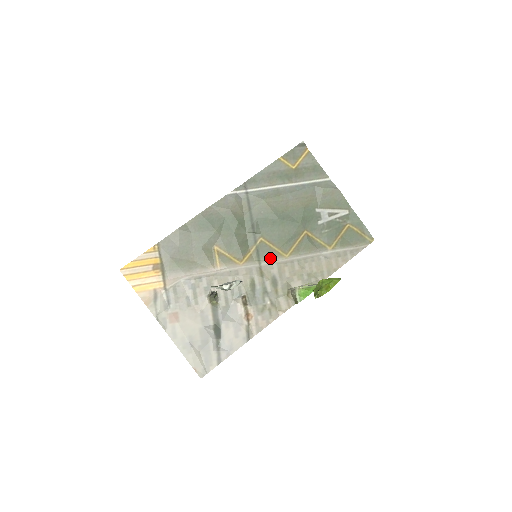
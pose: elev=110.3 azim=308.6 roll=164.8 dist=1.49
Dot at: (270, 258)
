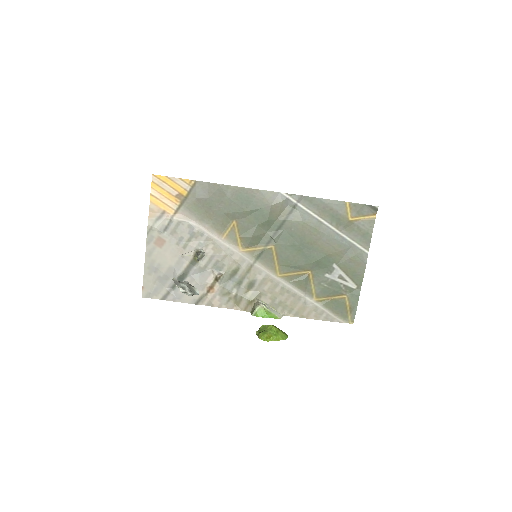
Dot at: (266, 265)
